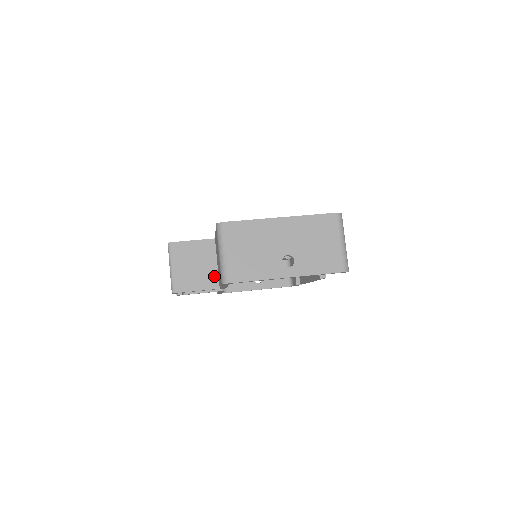
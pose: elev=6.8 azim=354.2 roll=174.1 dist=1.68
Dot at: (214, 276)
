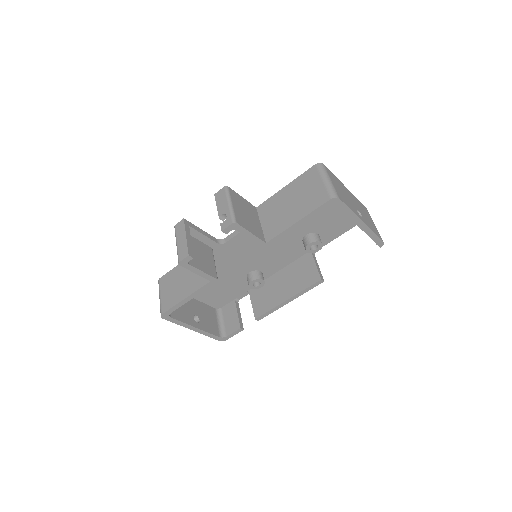
Dot at: (261, 232)
